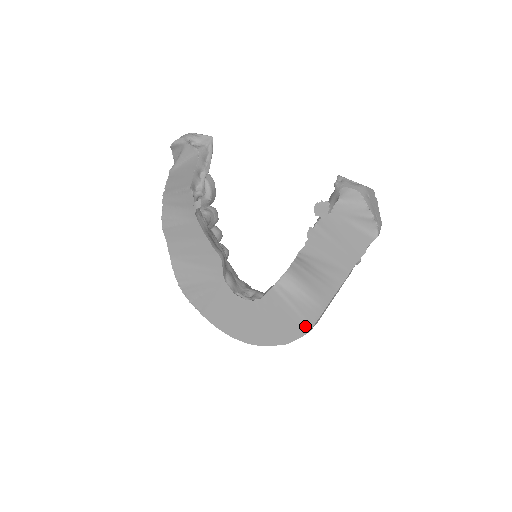
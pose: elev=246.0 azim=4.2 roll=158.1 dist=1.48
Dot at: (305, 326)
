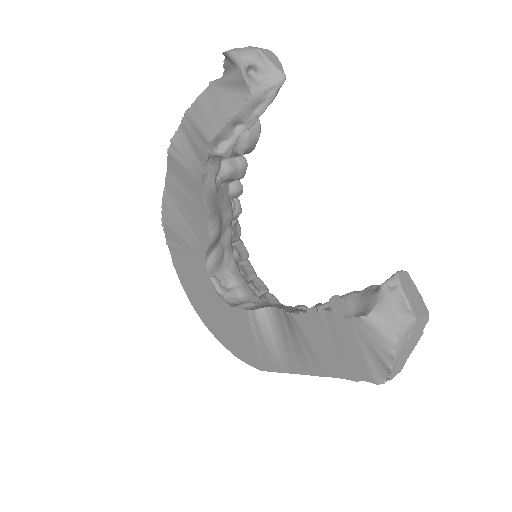
Dot at: (259, 363)
